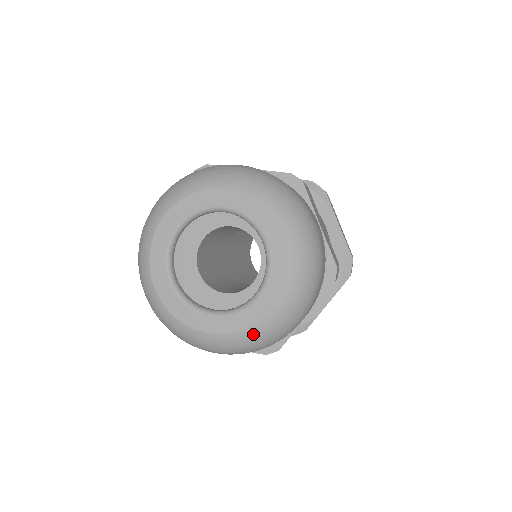
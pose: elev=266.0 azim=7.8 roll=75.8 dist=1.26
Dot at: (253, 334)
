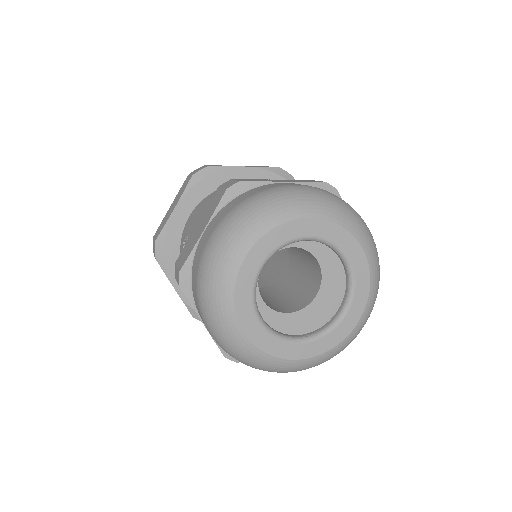
Dot at: (270, 362)
